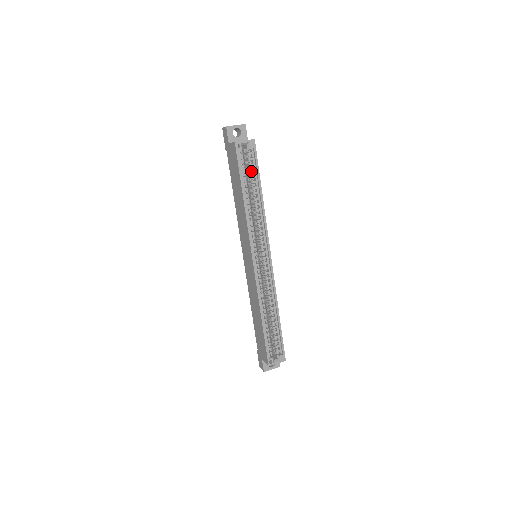
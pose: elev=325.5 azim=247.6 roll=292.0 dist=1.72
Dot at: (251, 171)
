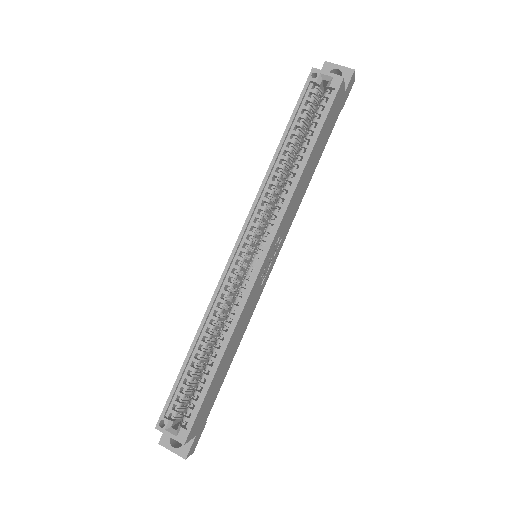
Dot at: (314, 120)
